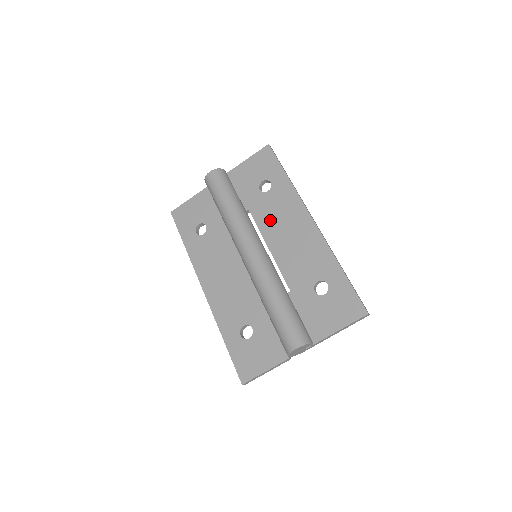
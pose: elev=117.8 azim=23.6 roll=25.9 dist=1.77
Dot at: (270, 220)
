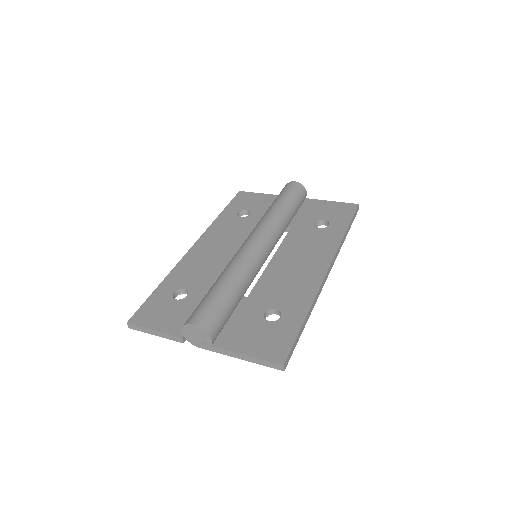
Dot at: (297, 244)
